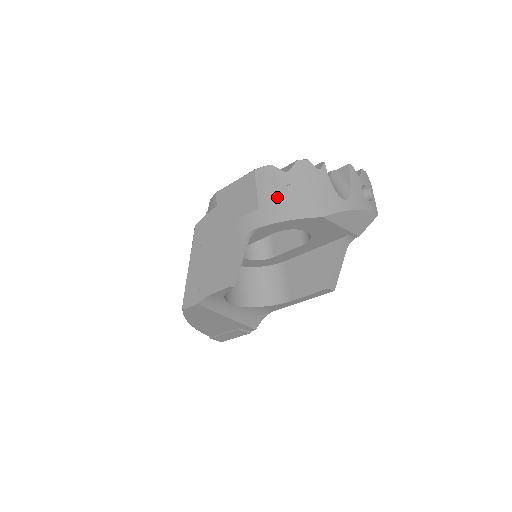
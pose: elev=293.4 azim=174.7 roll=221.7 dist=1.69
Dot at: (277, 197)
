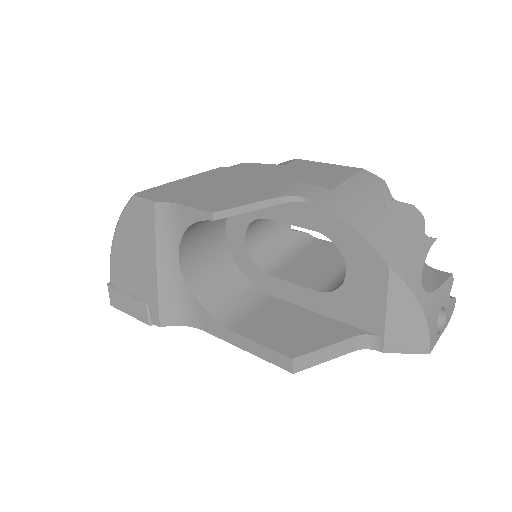
Dot at: (362, 201)
